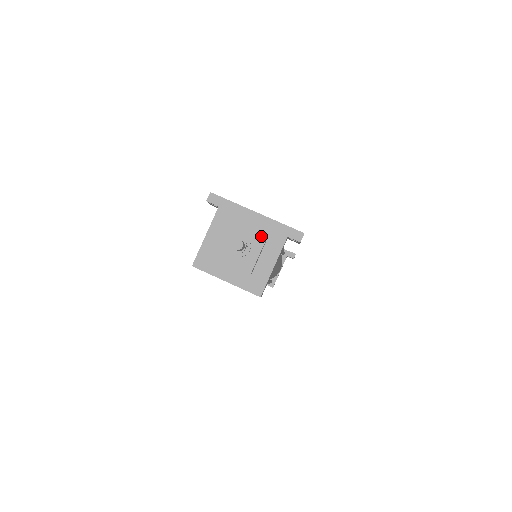
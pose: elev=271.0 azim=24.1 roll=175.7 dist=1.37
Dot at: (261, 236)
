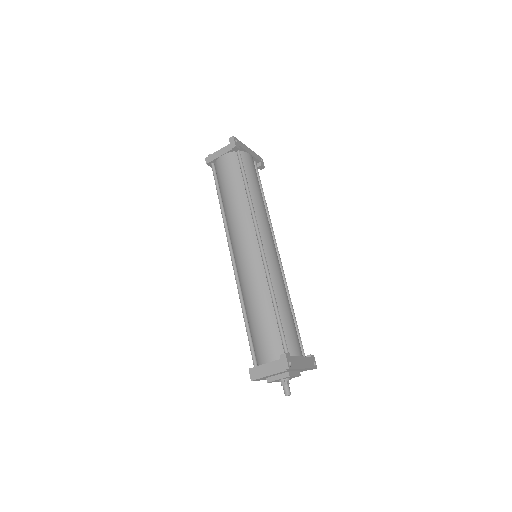
Dot at: occluded
